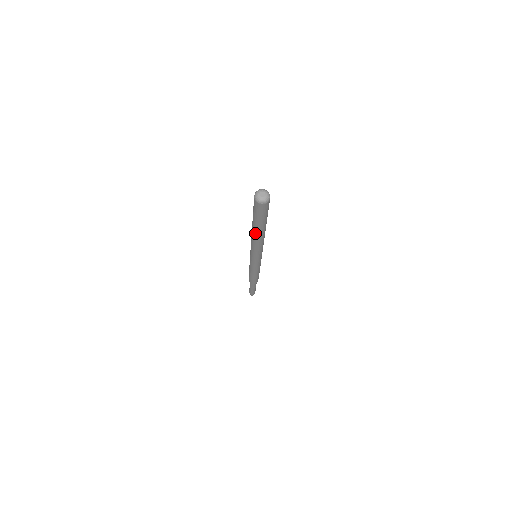
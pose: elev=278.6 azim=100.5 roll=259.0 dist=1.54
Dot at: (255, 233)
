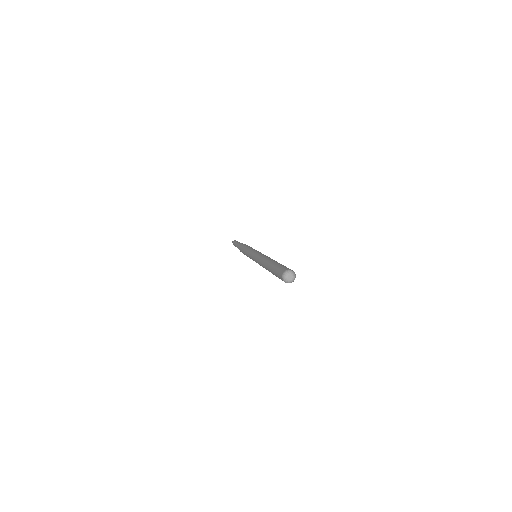
Dot at: occluded
